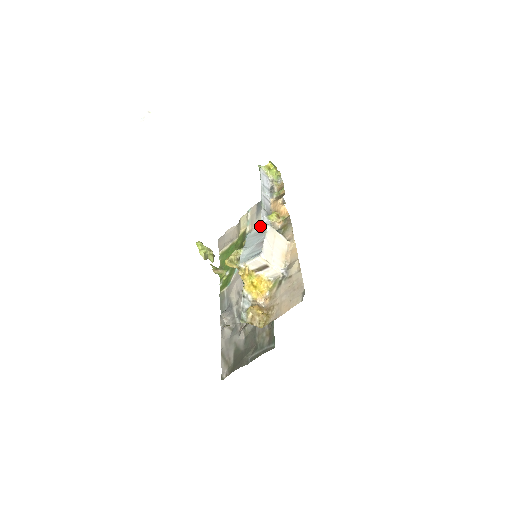
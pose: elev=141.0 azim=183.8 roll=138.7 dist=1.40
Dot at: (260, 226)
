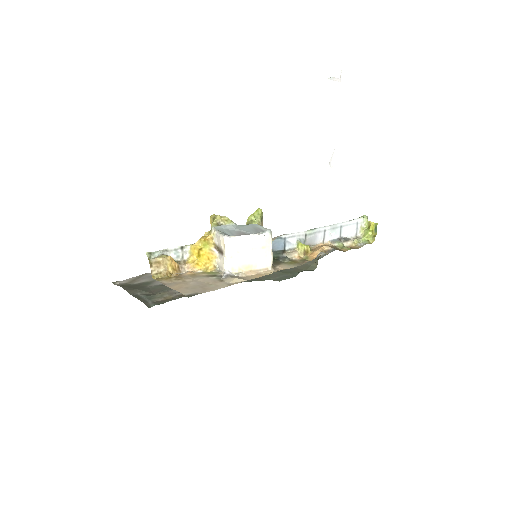
Dot at: occluded
